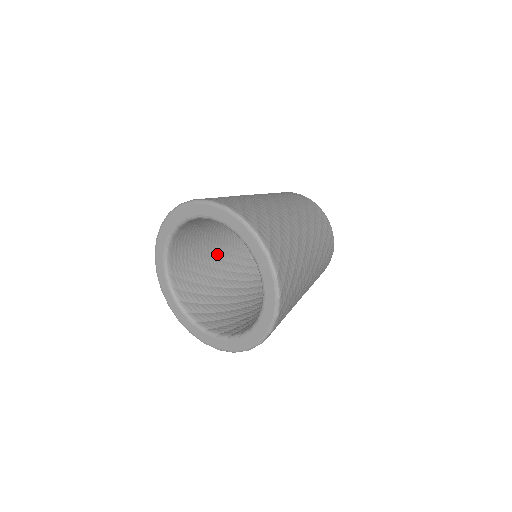
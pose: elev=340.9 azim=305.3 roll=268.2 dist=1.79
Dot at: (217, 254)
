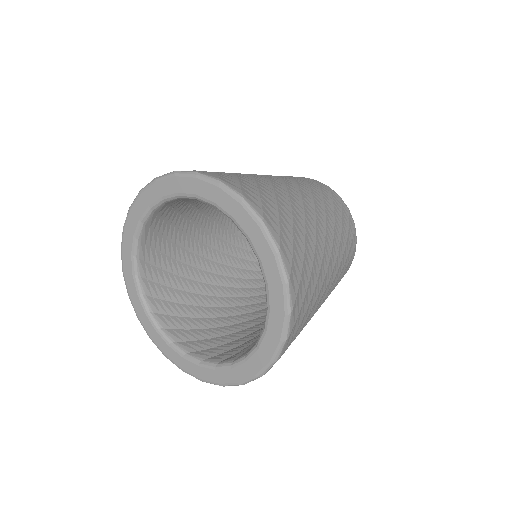
Dot at: (221, 292)
